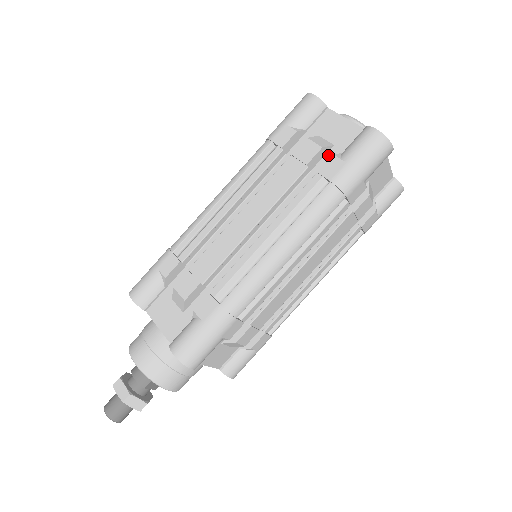
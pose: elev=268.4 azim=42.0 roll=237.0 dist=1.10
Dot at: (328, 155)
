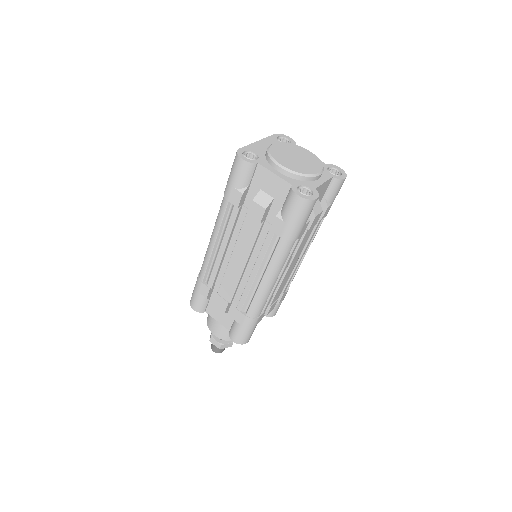
Dot at: (273, 207)
